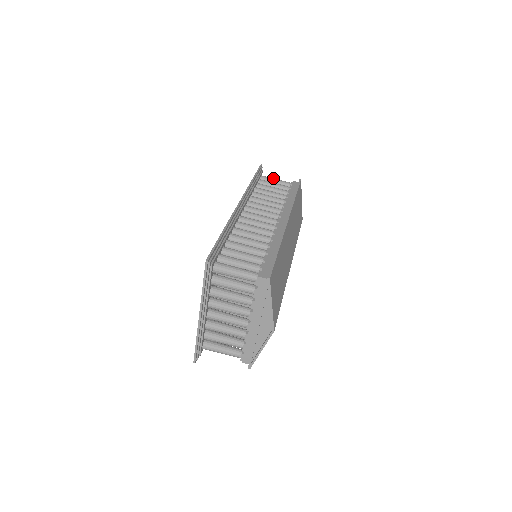
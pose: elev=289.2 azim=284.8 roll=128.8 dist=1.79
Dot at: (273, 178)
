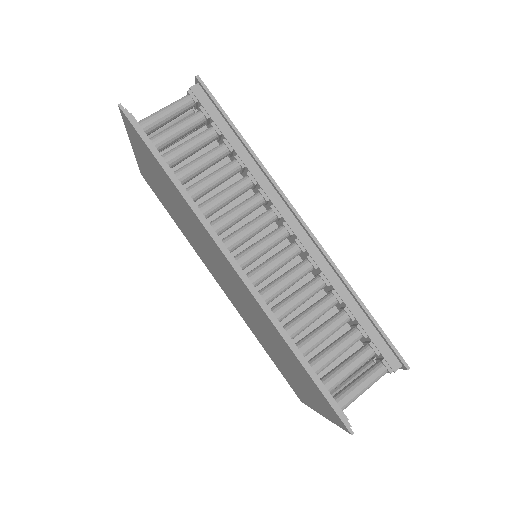
Dot at: (159, 113)
